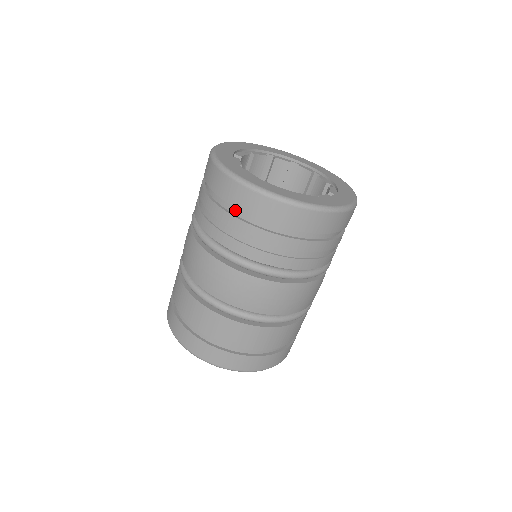
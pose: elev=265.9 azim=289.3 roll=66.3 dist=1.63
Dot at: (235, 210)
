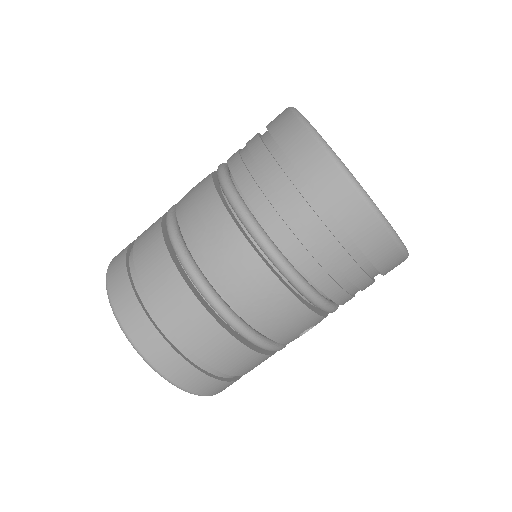
Dot at: (275, 149)
